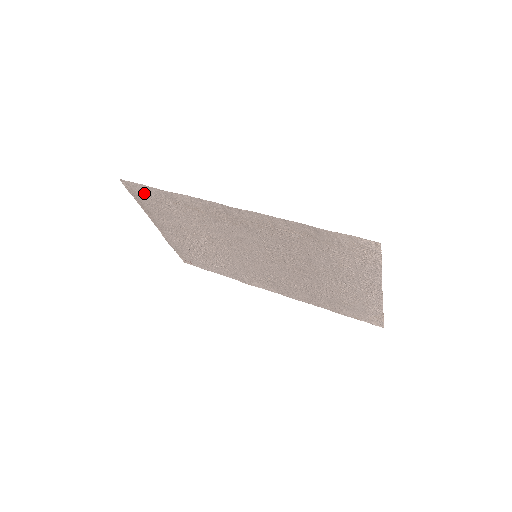
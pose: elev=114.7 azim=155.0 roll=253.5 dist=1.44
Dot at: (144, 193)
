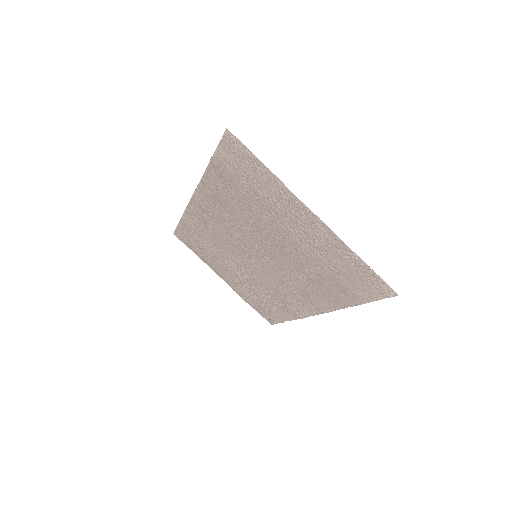
Dot at: (186, 237)
